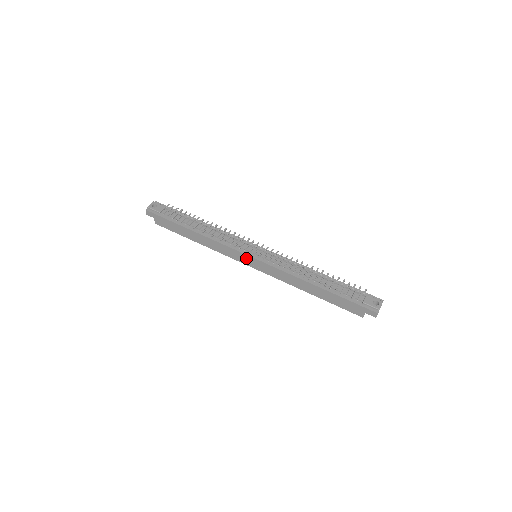
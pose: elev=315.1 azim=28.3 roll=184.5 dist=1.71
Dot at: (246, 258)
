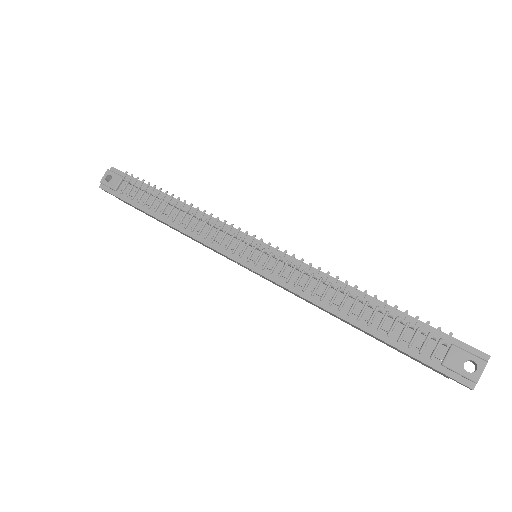
Dot at: occluded
